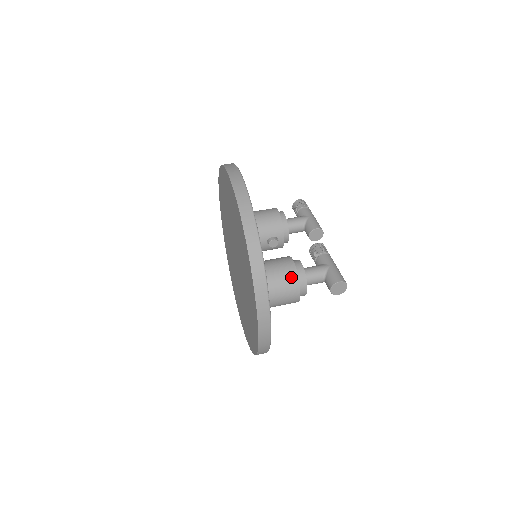
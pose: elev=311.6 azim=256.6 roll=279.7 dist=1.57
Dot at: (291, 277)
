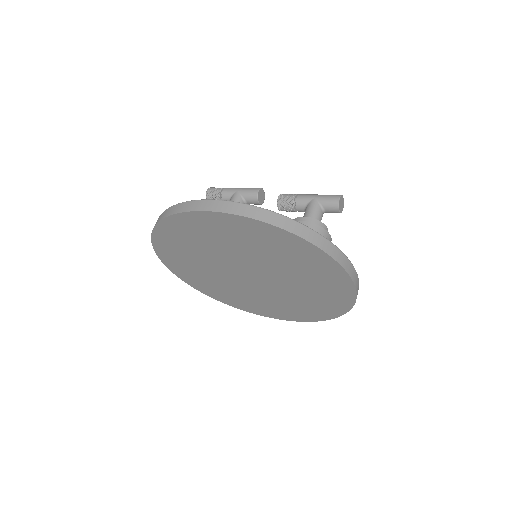
Dot at: occluded
